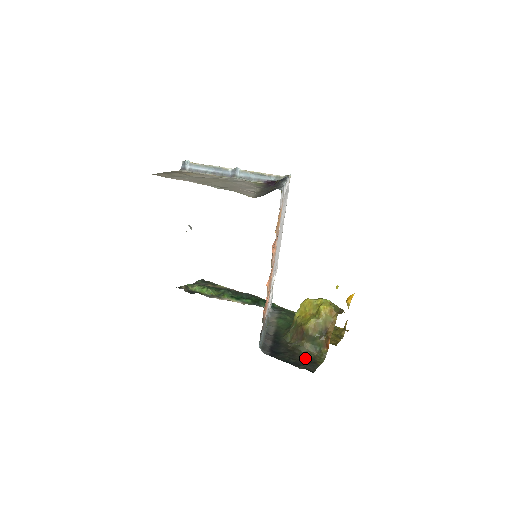
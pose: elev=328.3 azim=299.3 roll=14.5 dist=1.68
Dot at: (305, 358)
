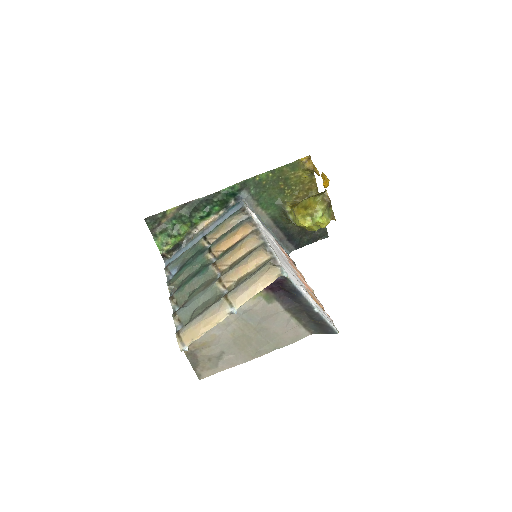
Dot at: occluded
